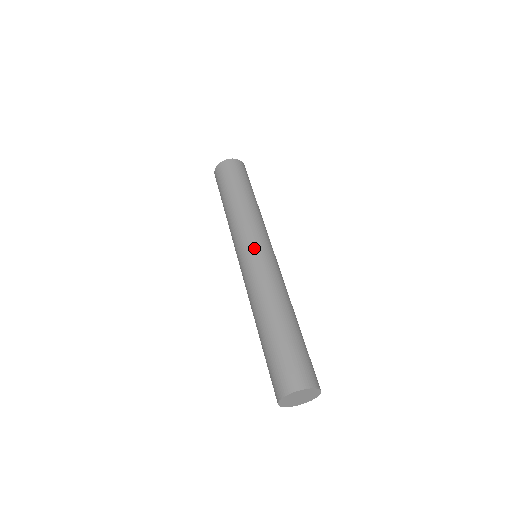
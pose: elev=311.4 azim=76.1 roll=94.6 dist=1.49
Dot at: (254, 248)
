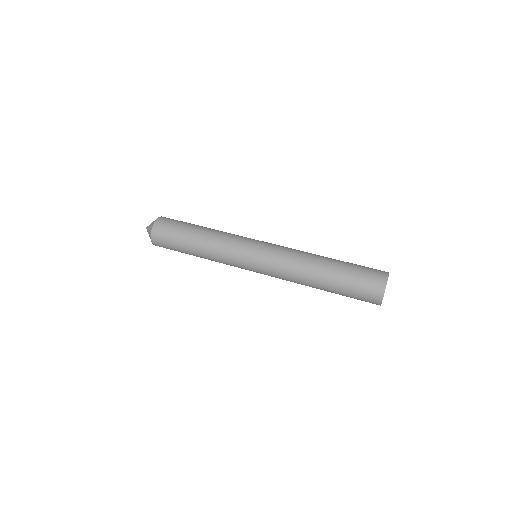
Dot at: (259, 245)
